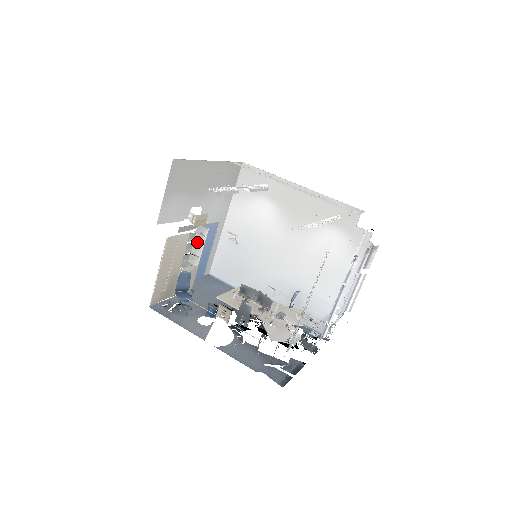
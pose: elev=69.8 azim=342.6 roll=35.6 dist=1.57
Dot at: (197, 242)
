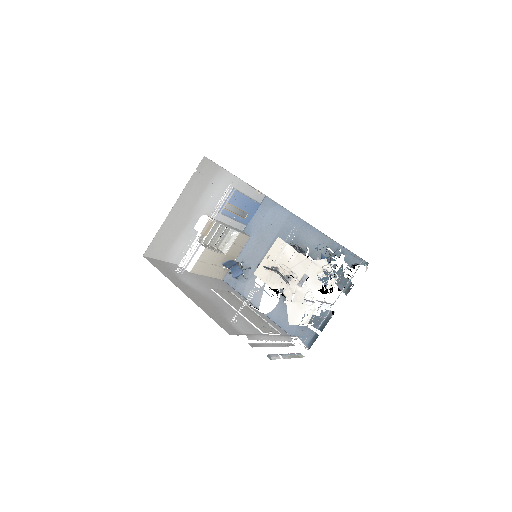
Dot at: occluded
